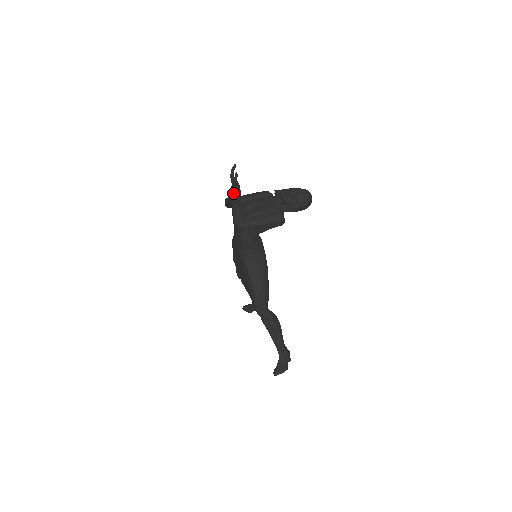
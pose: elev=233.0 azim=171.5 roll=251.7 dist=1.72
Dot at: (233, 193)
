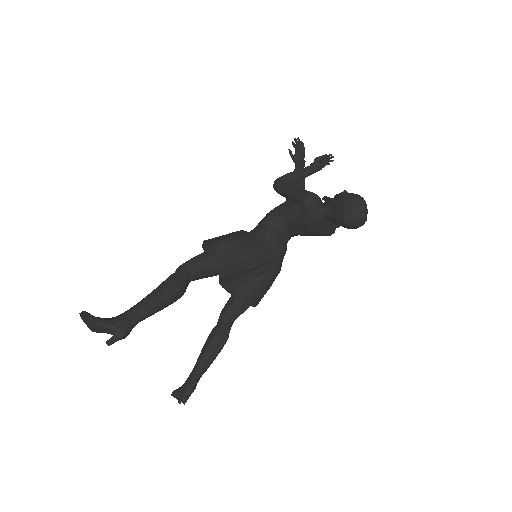
Dot at: (306, 167)
